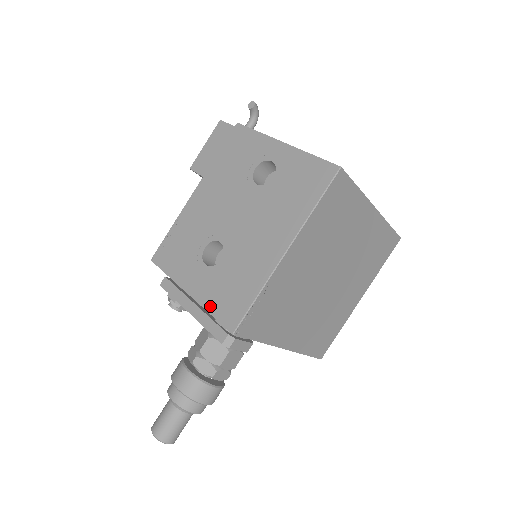
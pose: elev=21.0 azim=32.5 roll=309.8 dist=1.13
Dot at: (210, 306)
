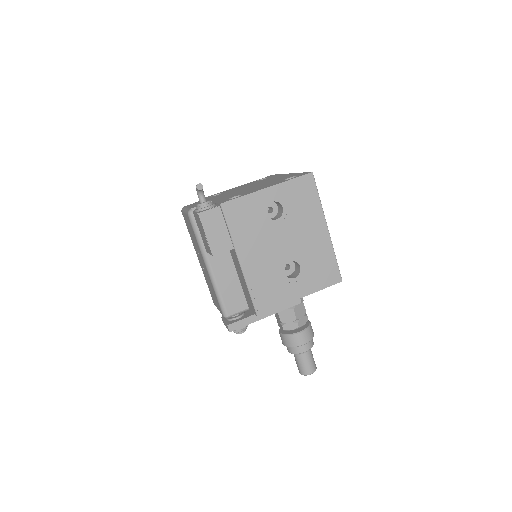
Dot at: (319, 287)
